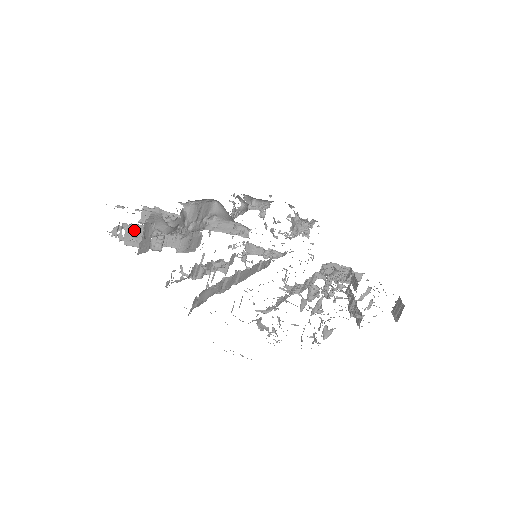
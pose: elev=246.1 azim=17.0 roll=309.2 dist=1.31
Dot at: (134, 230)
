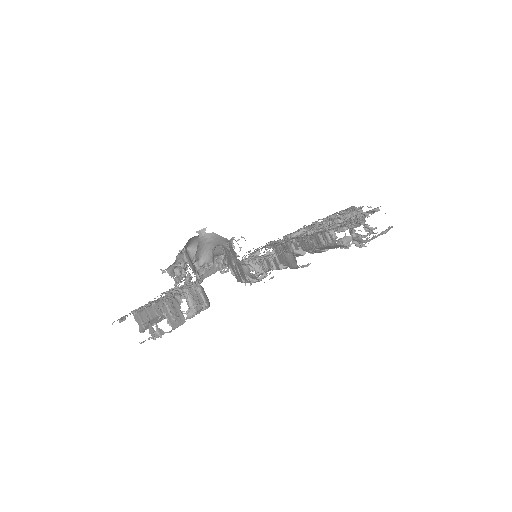
Dot at: (170, 307)
